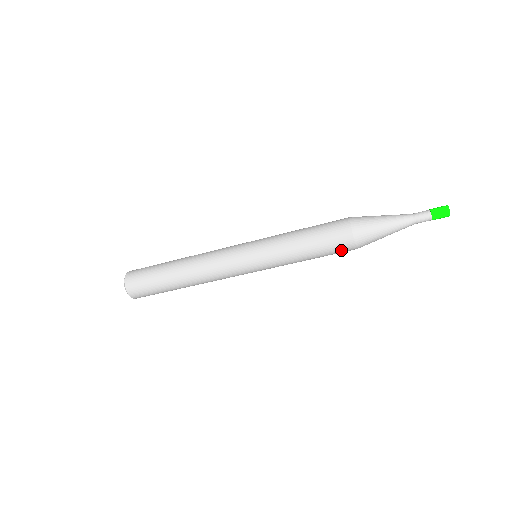
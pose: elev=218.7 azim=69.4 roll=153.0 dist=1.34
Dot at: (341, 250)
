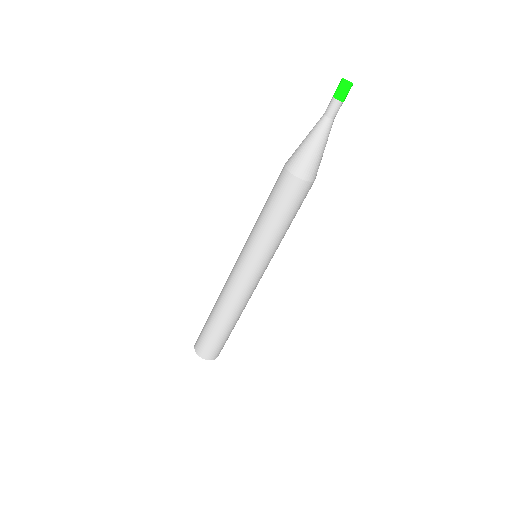
Dot at: (306, 194)
